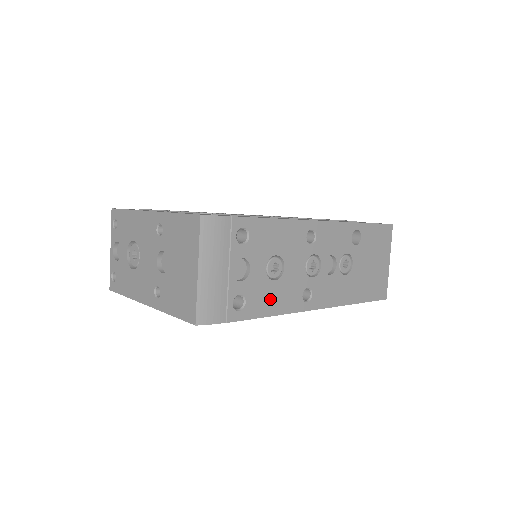
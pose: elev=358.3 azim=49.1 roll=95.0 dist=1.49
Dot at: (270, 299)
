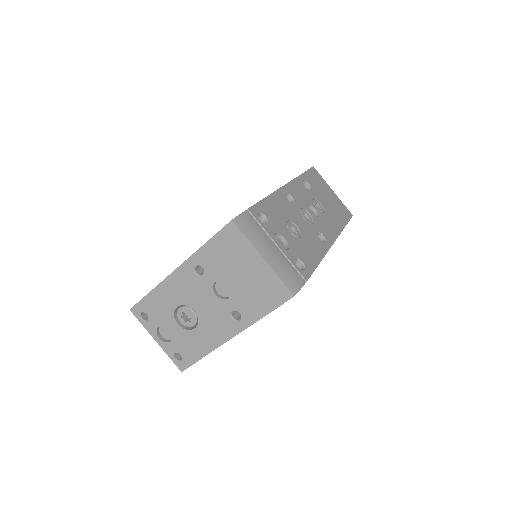
Dot at: (310, 252)
